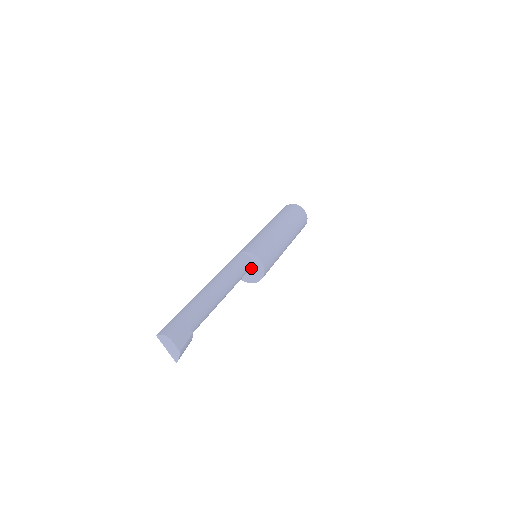
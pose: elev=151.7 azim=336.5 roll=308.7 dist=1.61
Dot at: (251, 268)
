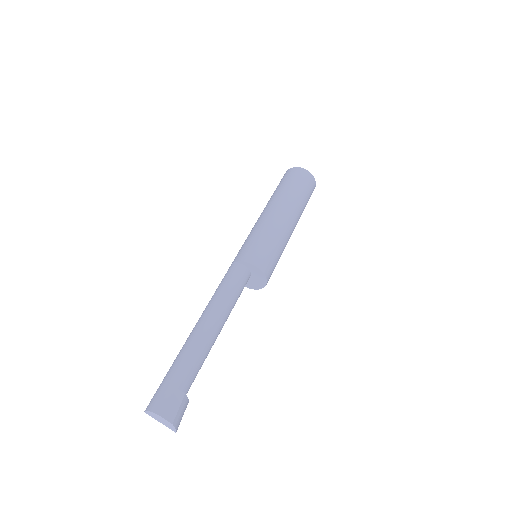
Dot at: (251, 275)
